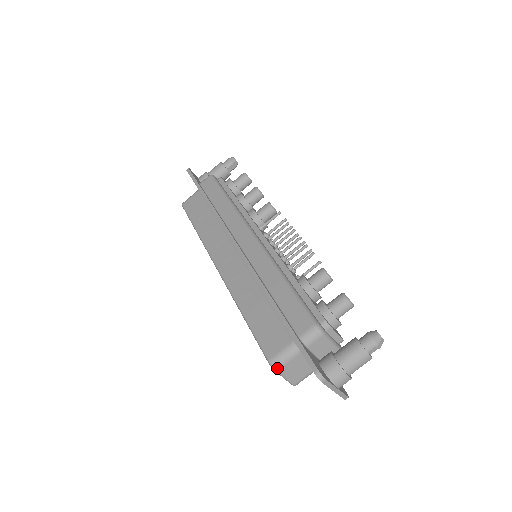
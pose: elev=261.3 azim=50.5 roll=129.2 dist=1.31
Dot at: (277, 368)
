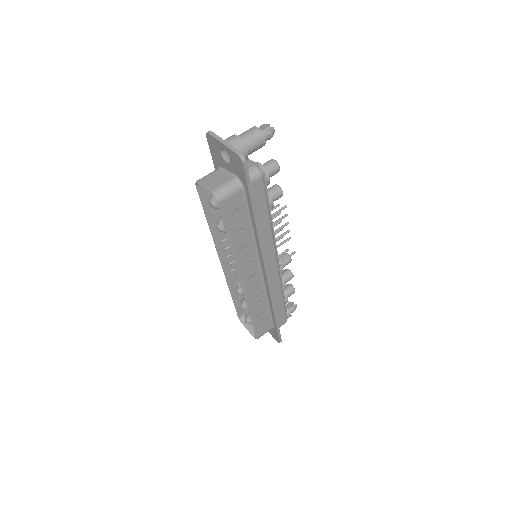
Dot at: (198, 180)
